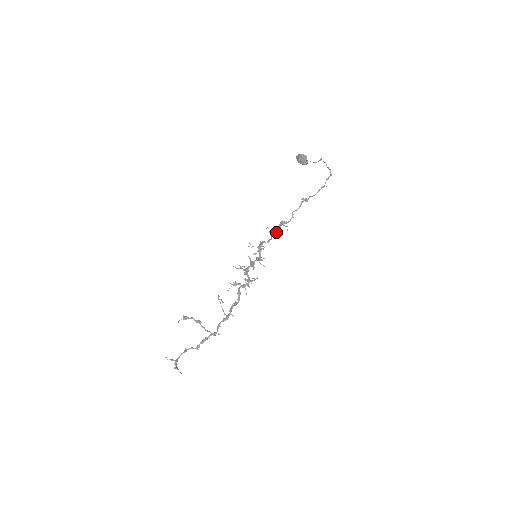
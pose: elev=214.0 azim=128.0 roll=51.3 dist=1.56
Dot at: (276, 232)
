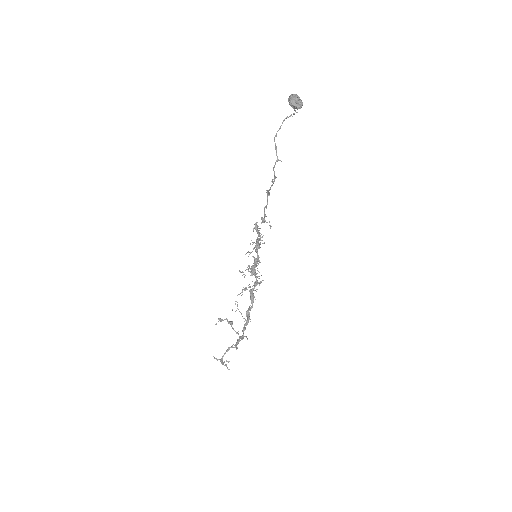
Dot at: occluded
